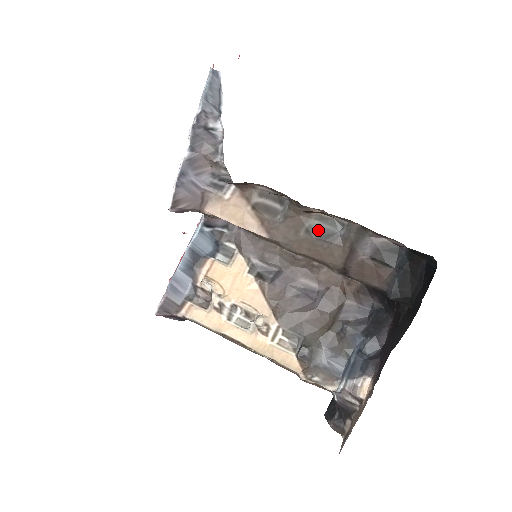
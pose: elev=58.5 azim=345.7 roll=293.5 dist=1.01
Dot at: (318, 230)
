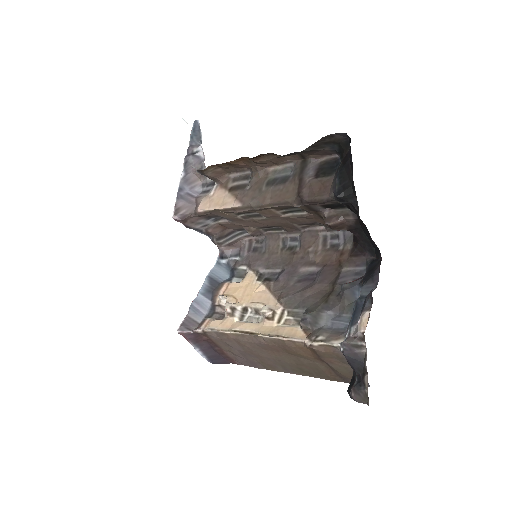
Dot at: (275, 181)
